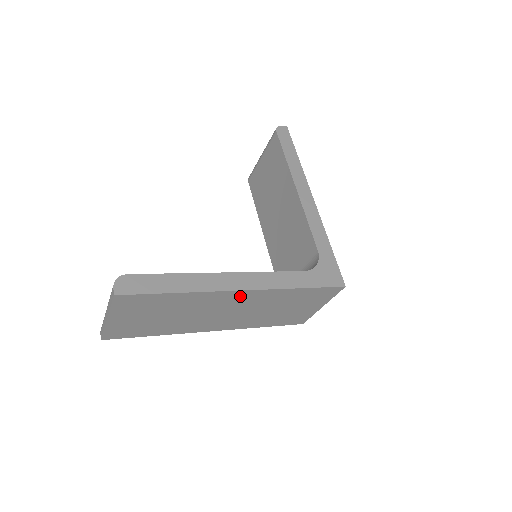
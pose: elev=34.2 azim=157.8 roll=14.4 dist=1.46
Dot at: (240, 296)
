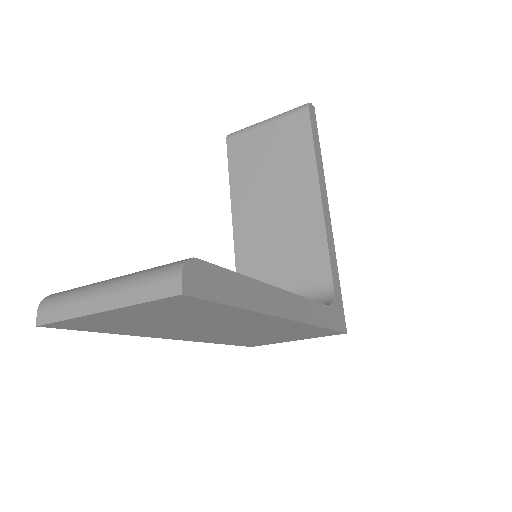
Dot at: (276, 323)
